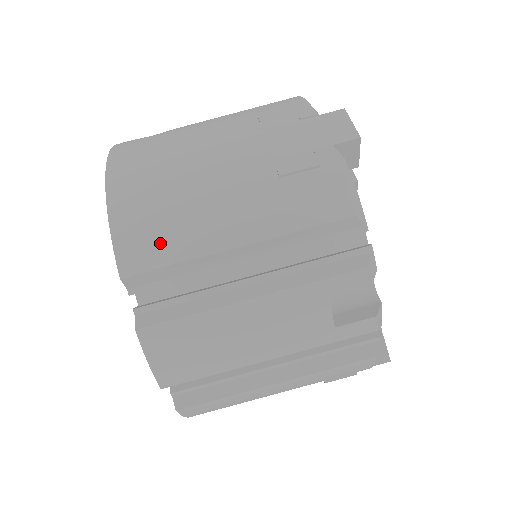
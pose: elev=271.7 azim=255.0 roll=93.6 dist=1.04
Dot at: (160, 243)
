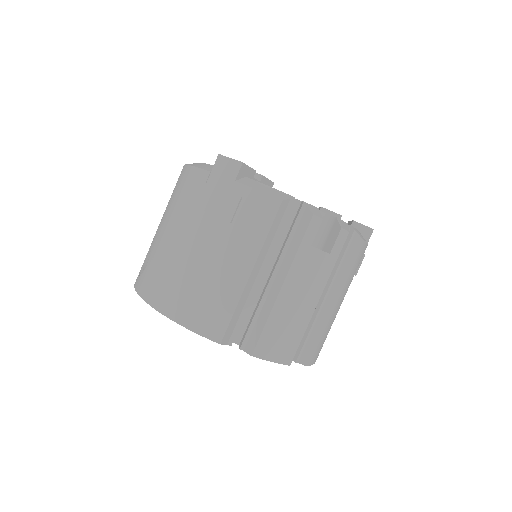
Dot at: (218, 311)
